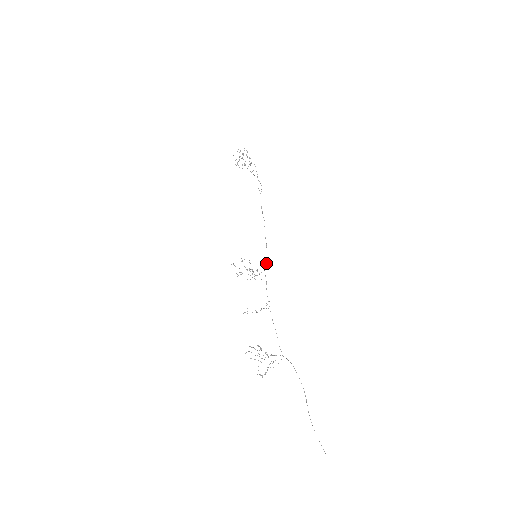
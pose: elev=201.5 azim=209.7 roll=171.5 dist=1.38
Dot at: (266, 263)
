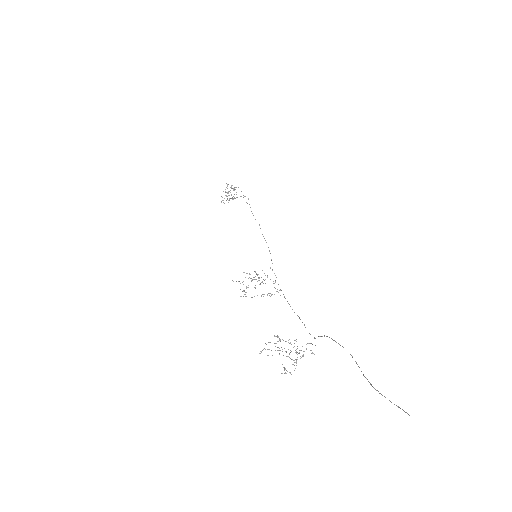
Dot at: (271, 259)
